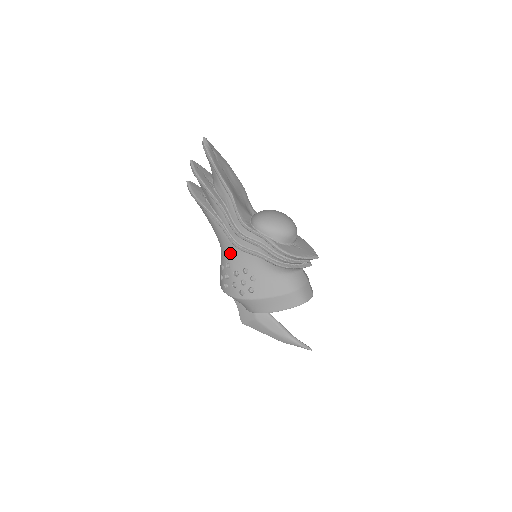
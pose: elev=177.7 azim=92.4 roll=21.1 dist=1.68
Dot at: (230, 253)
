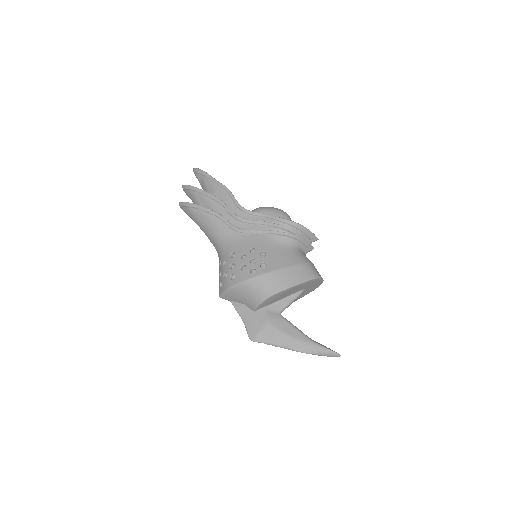
Dot at: (233, 242)
